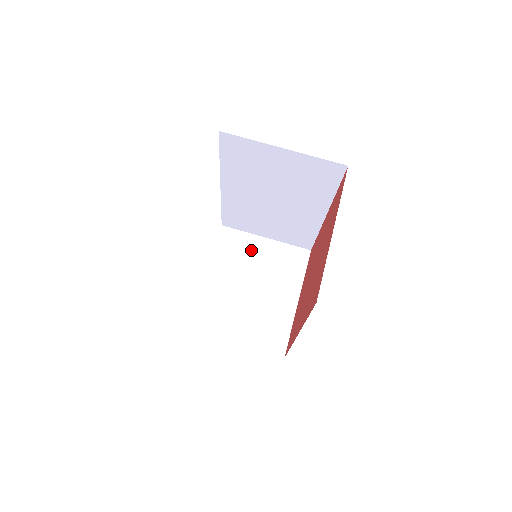
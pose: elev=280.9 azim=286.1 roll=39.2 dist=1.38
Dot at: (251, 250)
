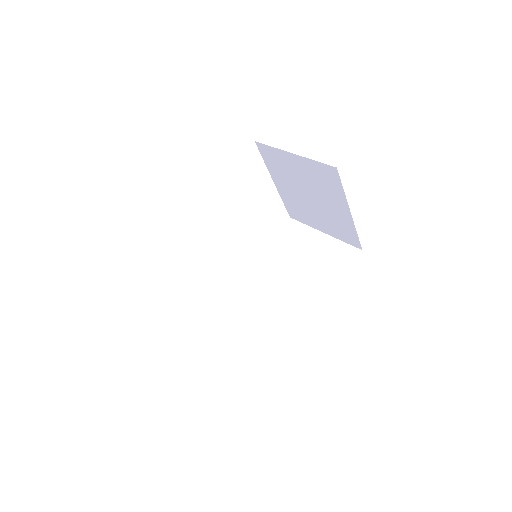
Dot at: occluded
